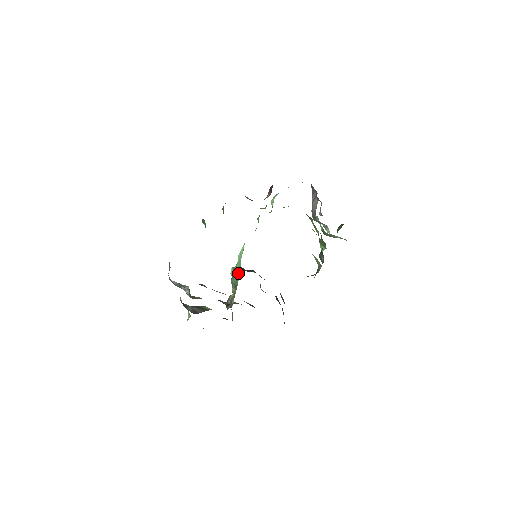
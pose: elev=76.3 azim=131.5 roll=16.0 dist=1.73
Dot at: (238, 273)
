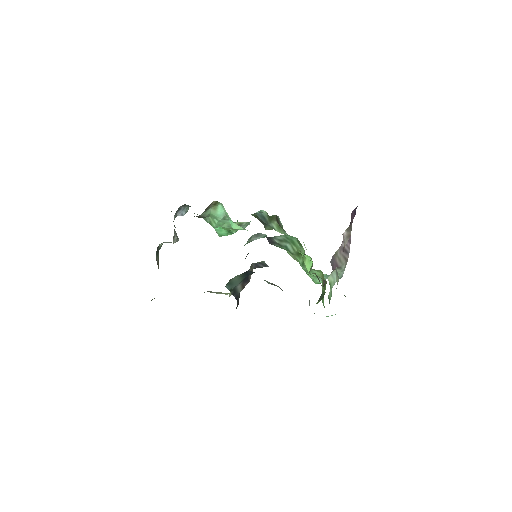
Dot at: occluded
